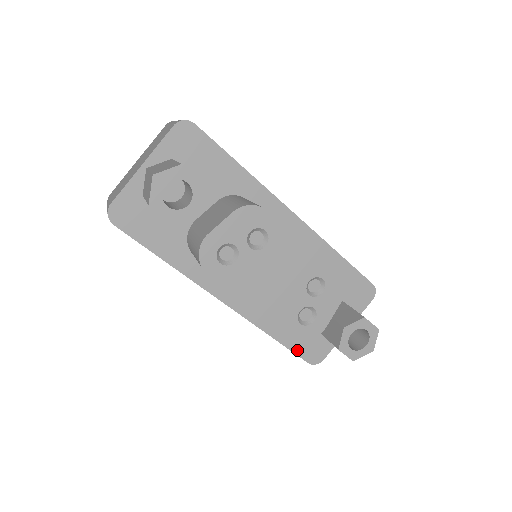
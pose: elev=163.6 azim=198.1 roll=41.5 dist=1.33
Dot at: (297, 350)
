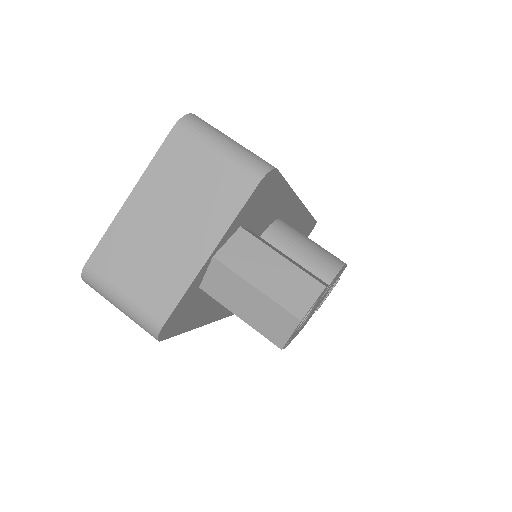
Dot at: occluded
